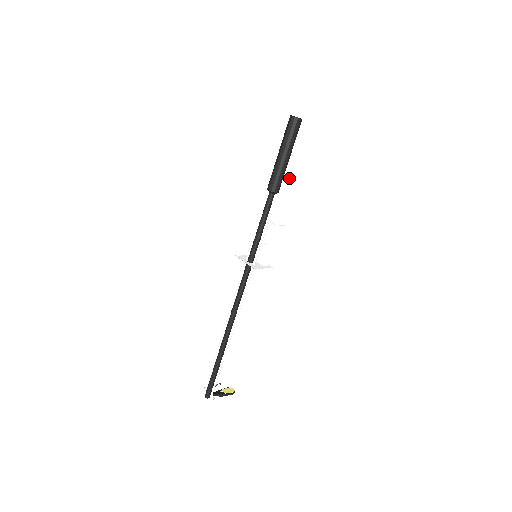
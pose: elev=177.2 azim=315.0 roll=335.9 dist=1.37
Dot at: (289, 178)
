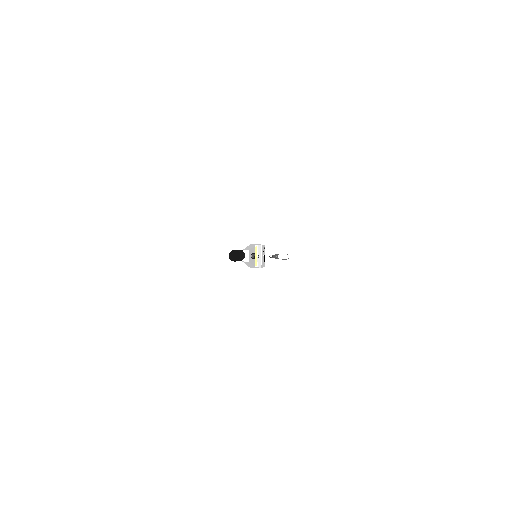
Dot at: (249, 263)
